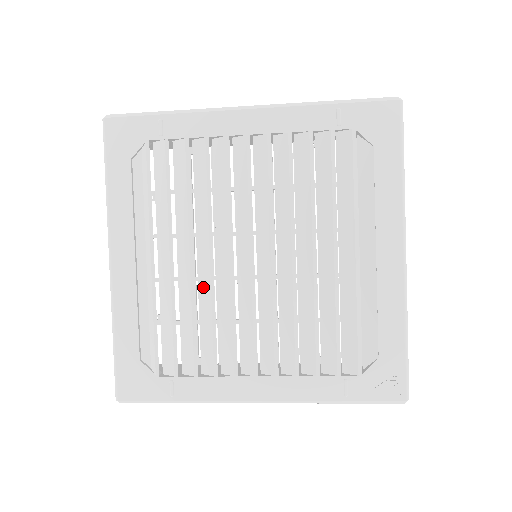
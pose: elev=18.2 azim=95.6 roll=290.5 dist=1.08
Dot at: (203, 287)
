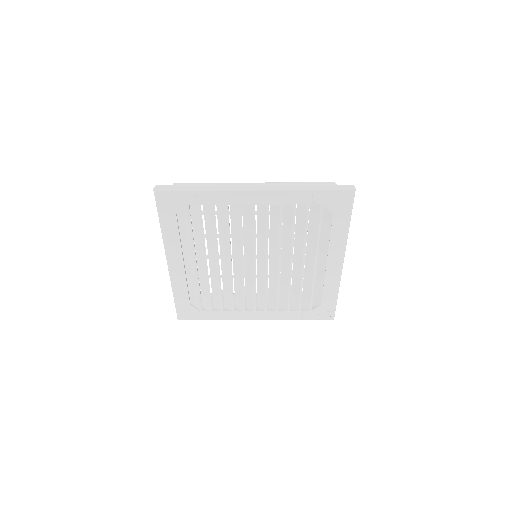
Dot at: (225, 274)
